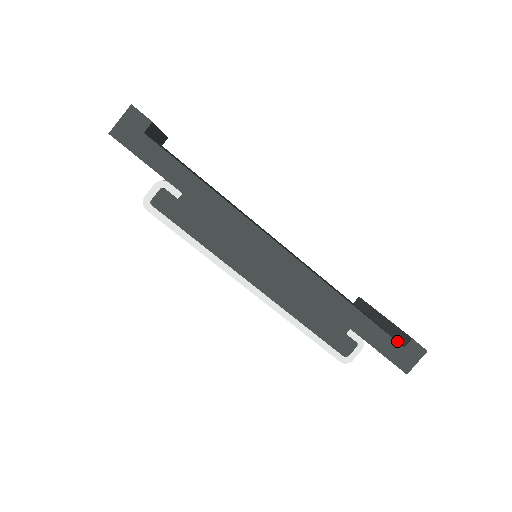
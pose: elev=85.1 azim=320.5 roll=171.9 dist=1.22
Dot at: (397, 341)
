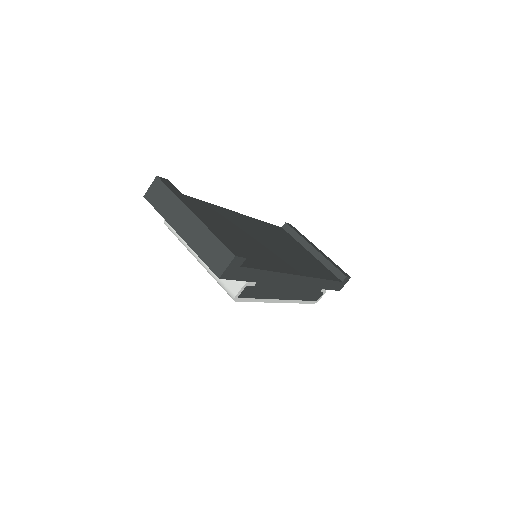
Dot at: (337, 277)
